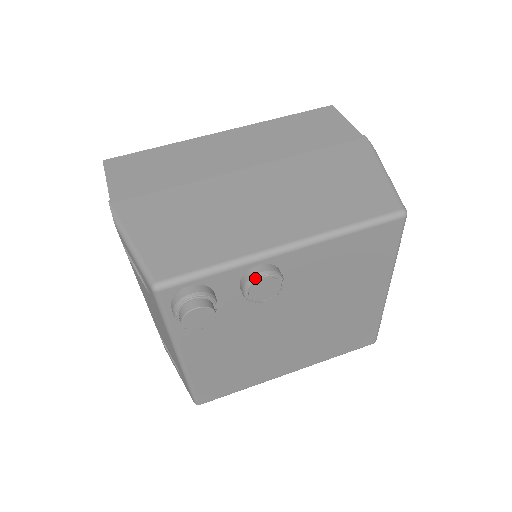
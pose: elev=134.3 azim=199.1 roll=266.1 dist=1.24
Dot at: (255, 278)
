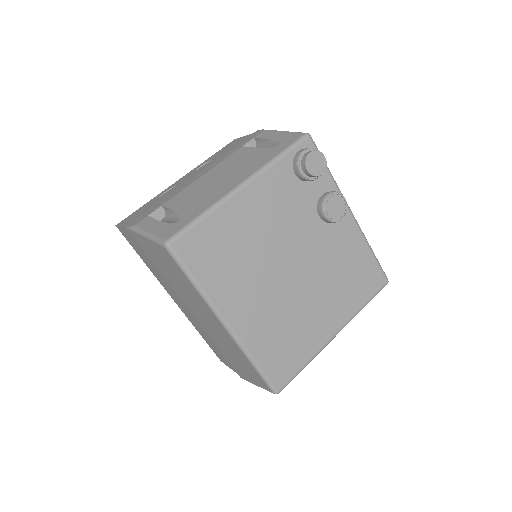
Dot at: occluded
